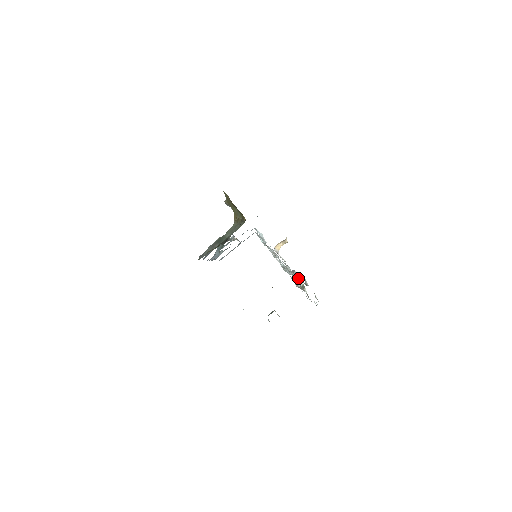
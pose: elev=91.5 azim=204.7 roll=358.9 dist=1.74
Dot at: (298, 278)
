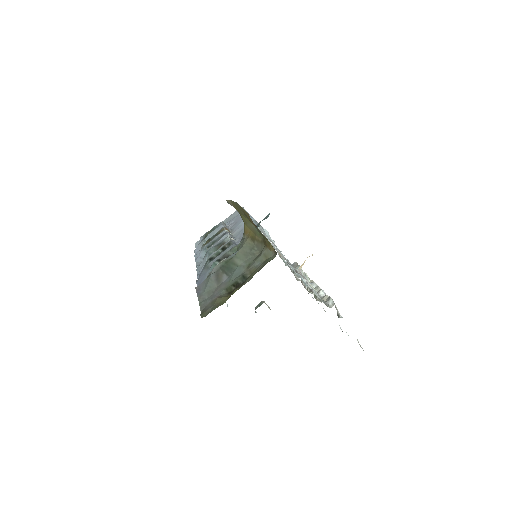
Dot at: occluded
